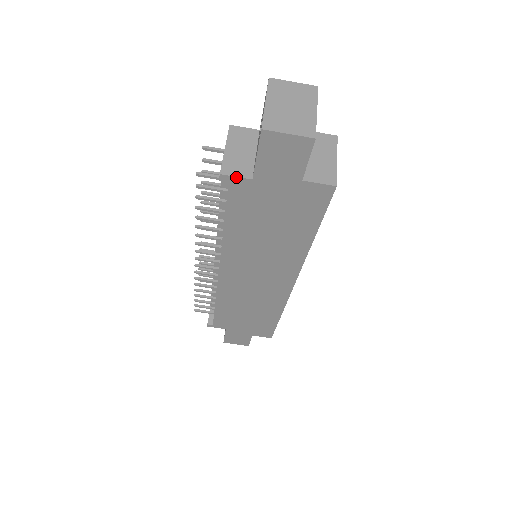
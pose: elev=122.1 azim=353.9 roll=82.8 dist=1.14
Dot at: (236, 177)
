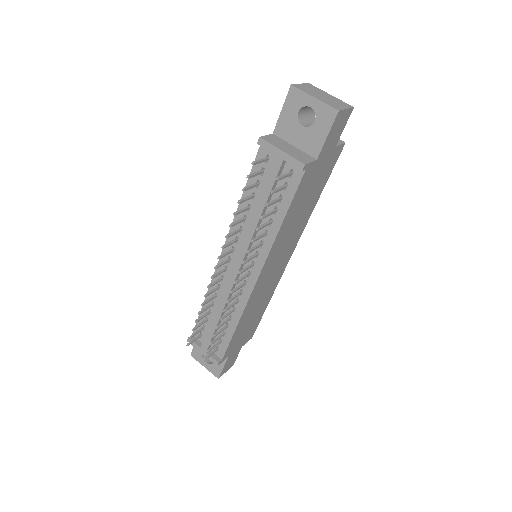
Dot at: (311, 162)
